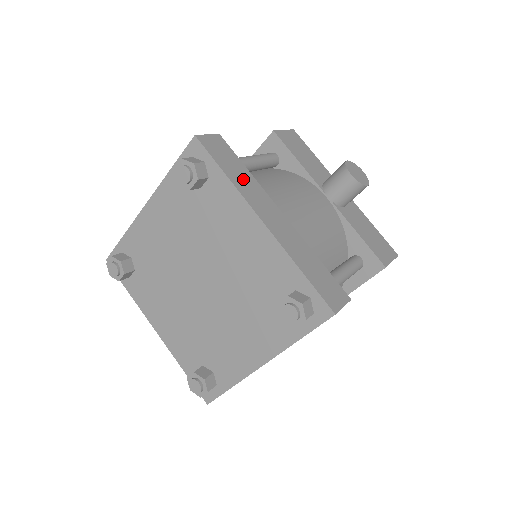
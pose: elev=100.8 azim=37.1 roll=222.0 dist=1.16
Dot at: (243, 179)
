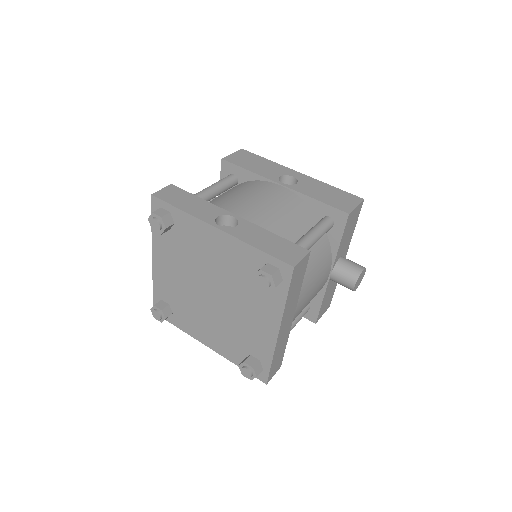
Dot at: (294, 296)
